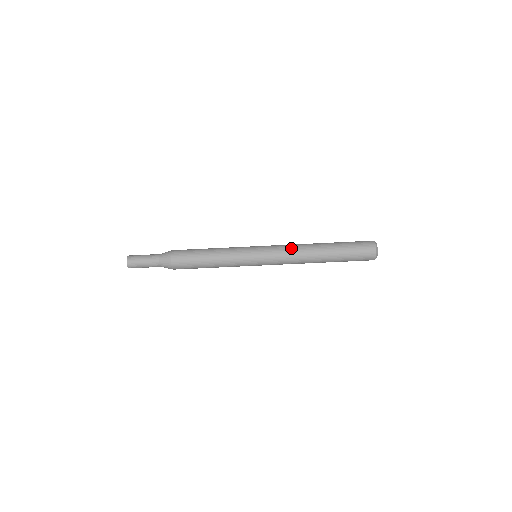
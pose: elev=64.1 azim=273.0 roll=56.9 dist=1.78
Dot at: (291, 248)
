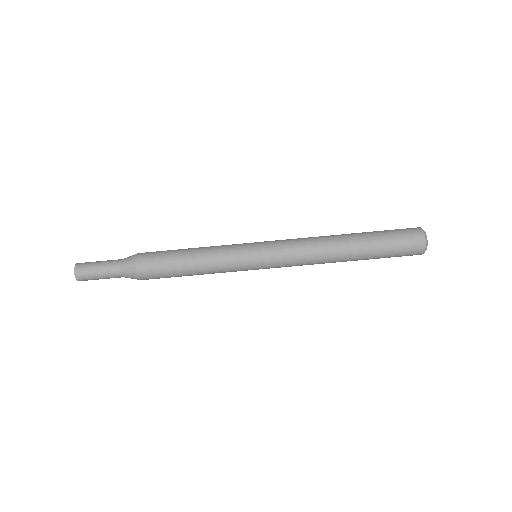
Dot at: (306, 247)
